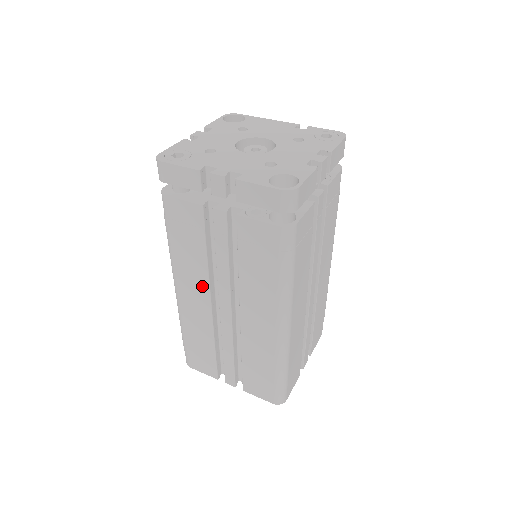
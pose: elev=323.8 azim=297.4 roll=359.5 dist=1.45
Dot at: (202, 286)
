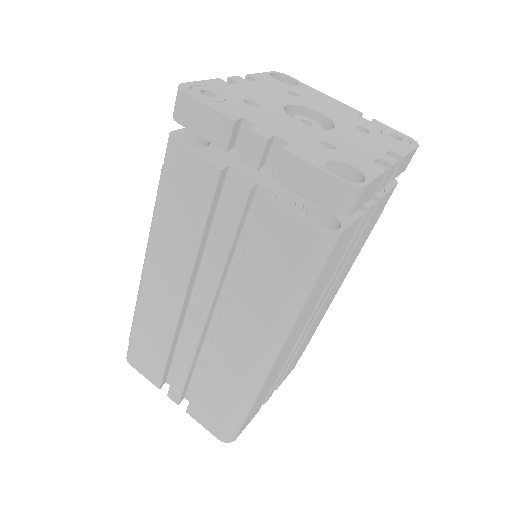
Dot at: (181, 273)
